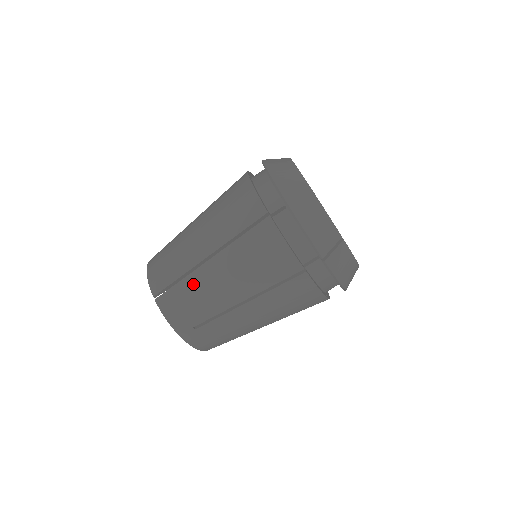
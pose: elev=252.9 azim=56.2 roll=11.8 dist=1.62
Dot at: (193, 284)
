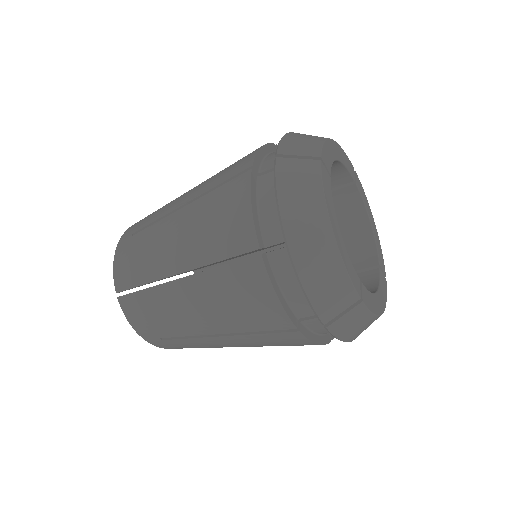
Dot at: (159, 299)
